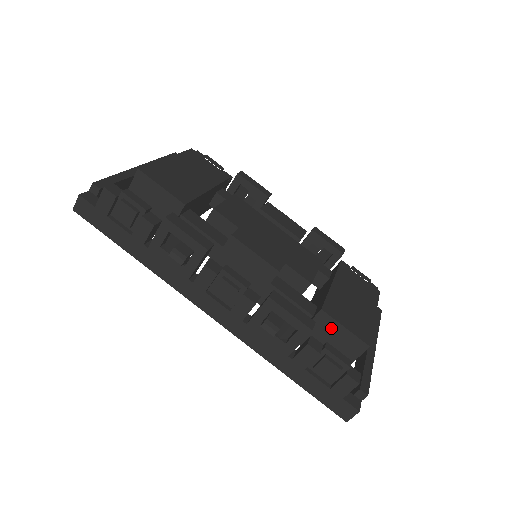
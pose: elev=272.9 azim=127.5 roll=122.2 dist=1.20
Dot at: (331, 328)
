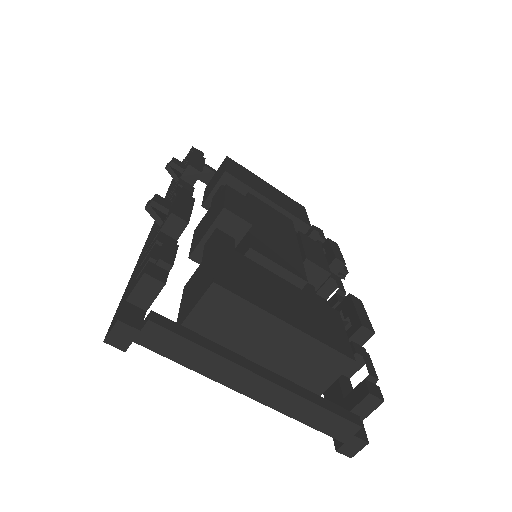
Dot at: (209, 263)
